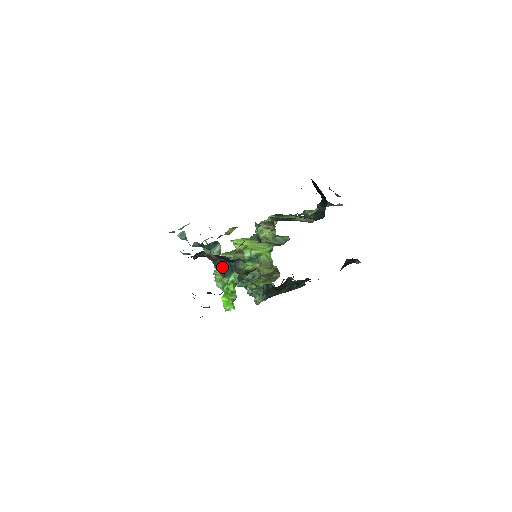
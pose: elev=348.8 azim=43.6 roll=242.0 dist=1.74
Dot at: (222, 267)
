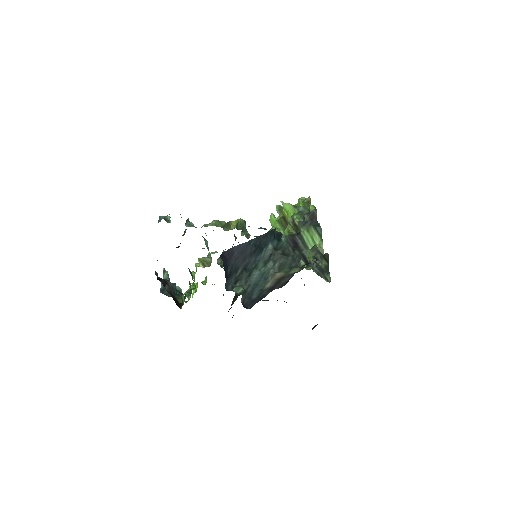
Dot at: (189, 270)
